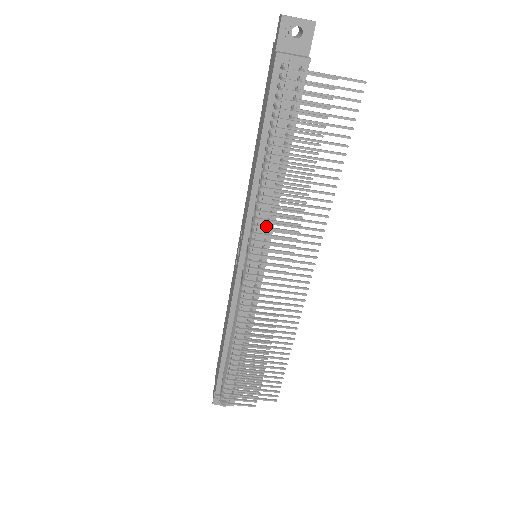
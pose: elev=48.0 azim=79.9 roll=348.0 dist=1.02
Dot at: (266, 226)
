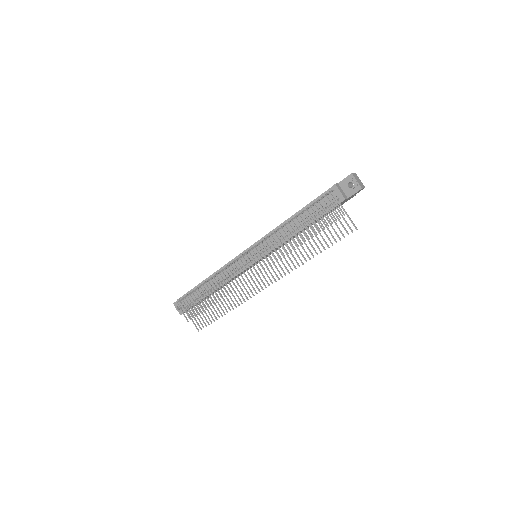
Dot at: (270, 246)
